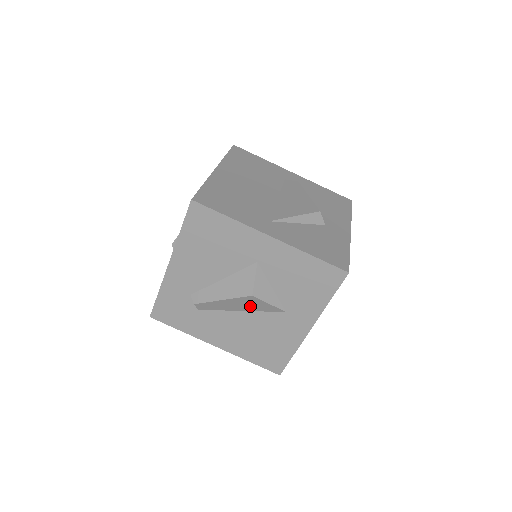
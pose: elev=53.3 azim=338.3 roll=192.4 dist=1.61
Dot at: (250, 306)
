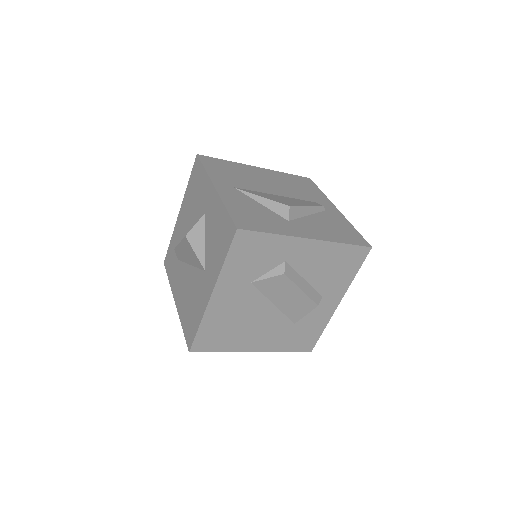
Dot at: (191, 256)
